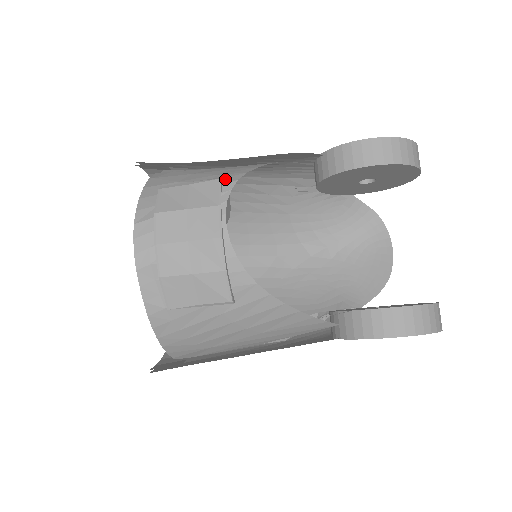
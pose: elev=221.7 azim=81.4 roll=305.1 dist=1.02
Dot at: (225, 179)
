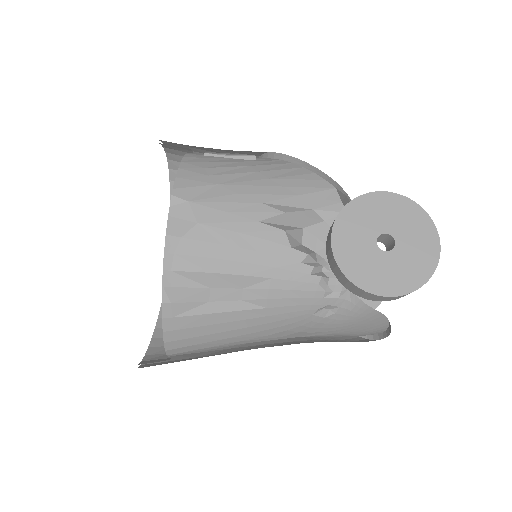
Dot at: occluded
